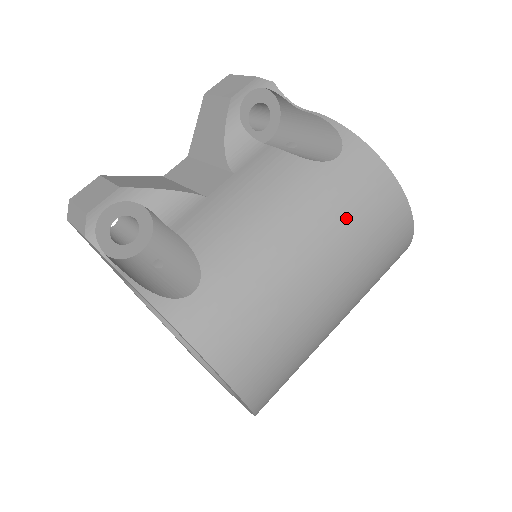
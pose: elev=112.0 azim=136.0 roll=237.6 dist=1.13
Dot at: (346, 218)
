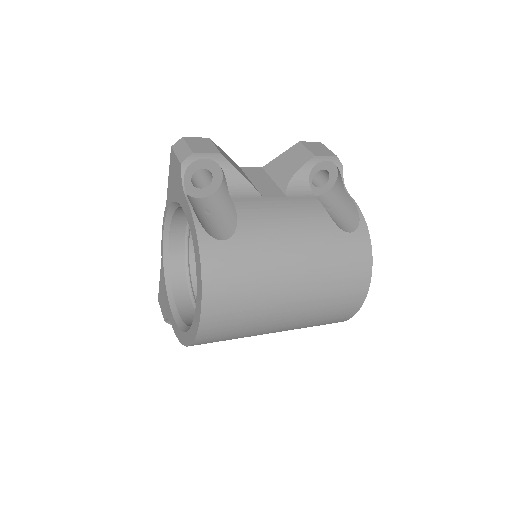
Dot at: (331, 268)
